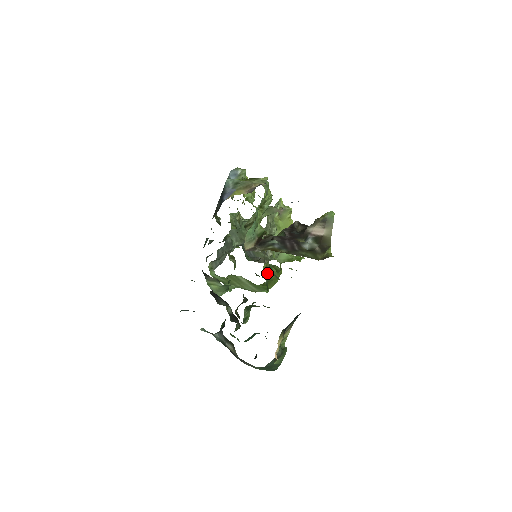
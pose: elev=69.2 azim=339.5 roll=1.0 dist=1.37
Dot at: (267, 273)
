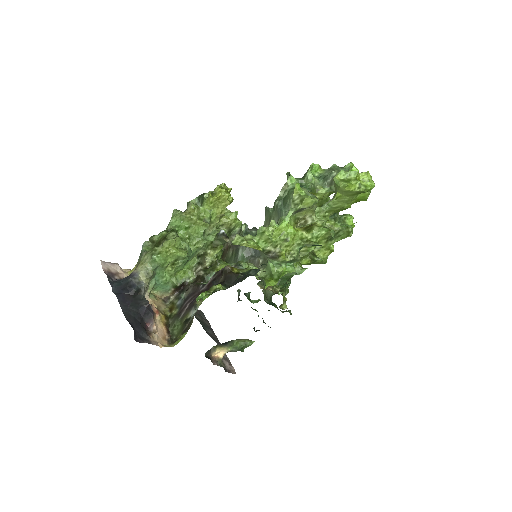
Dot at: (321, 247)
